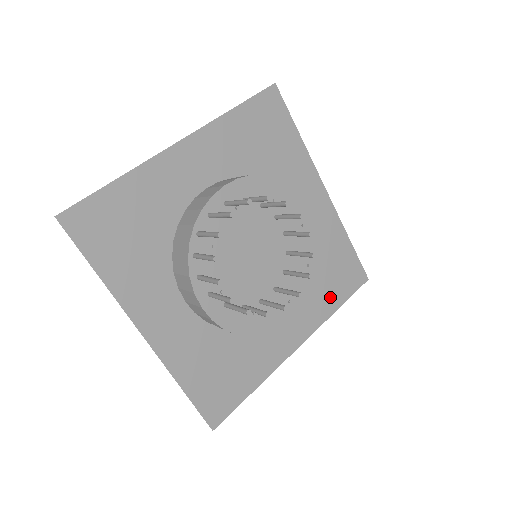
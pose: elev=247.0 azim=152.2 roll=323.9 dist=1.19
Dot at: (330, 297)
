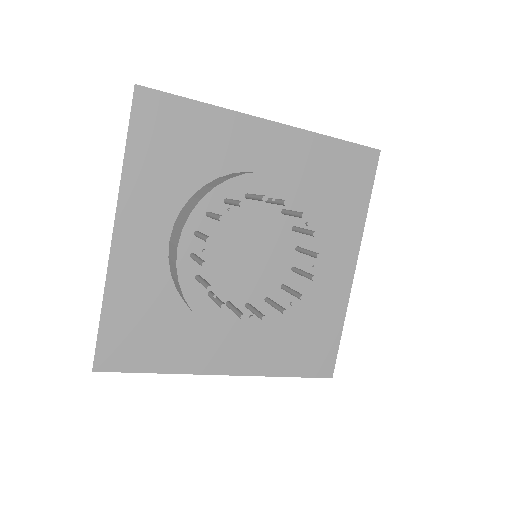
Dot at: (353, 204)
